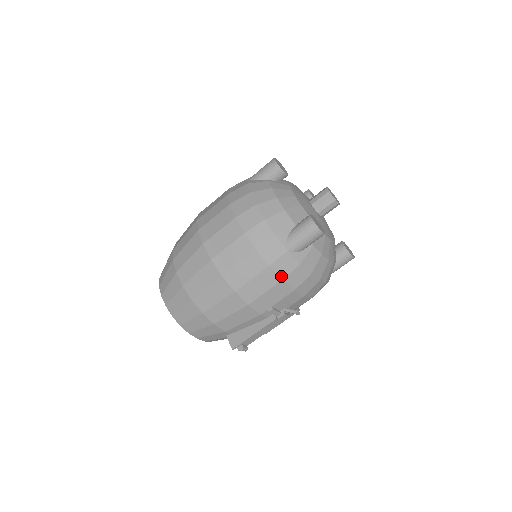
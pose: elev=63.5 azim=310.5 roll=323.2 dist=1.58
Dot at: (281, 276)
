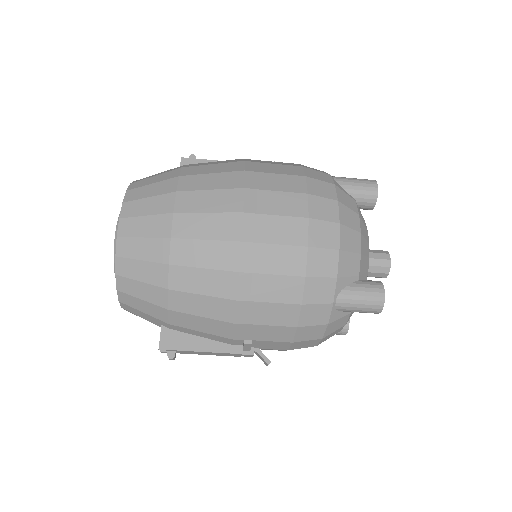
Dot at: (300, 322)
